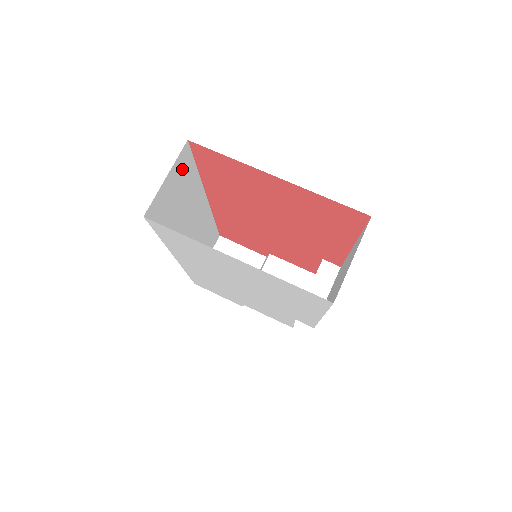
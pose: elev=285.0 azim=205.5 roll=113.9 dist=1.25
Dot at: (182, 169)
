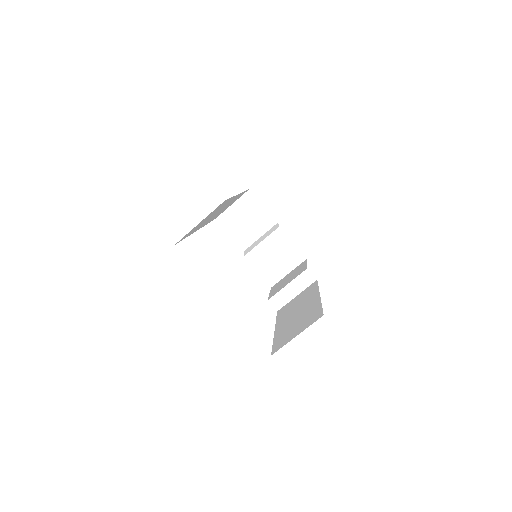
Dot at: (216, 209)
